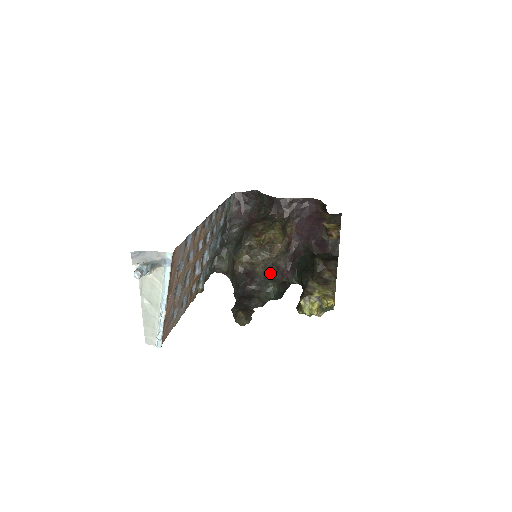
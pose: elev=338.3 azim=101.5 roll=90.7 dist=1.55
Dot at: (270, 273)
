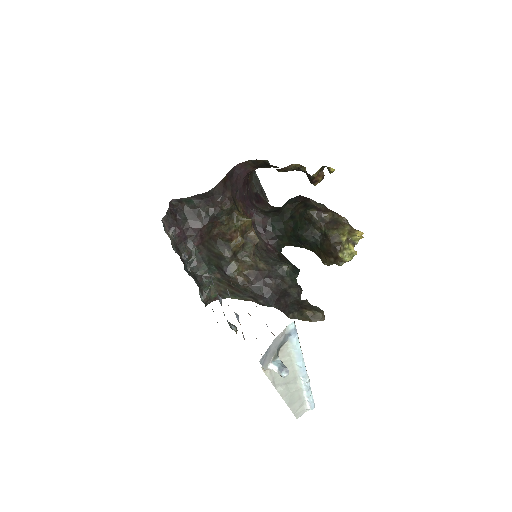
Dot at: (268, 259)
